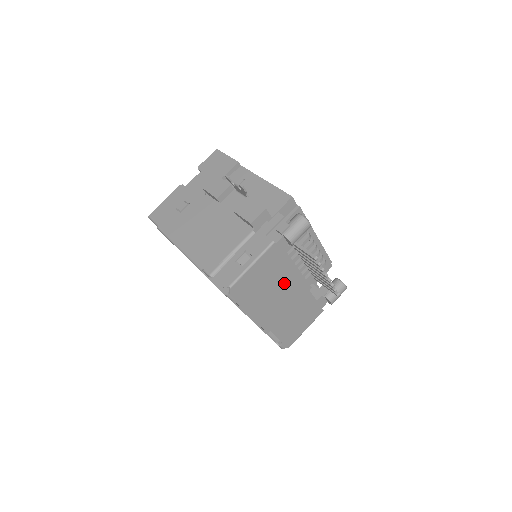
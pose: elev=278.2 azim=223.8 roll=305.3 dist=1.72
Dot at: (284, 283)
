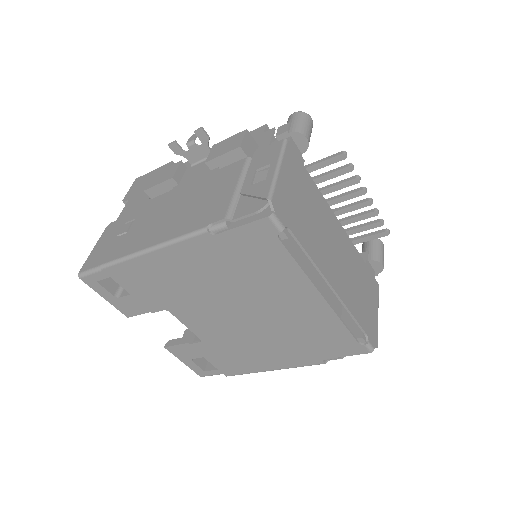
Dot at: (324, 218)
